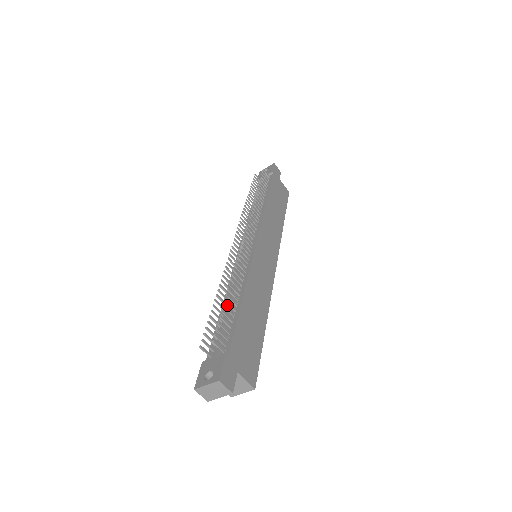
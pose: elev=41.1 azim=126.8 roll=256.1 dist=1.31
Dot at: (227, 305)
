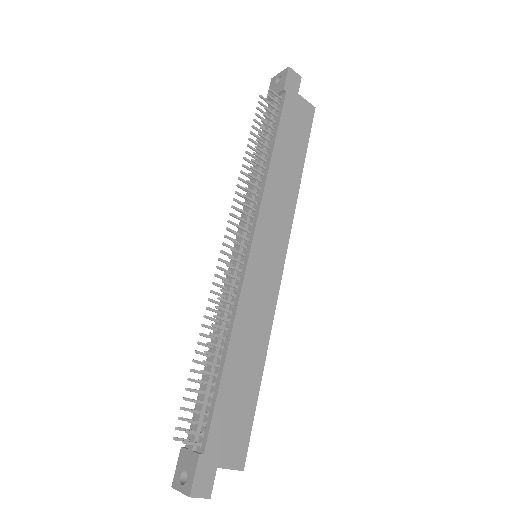
Dot at: occluded
